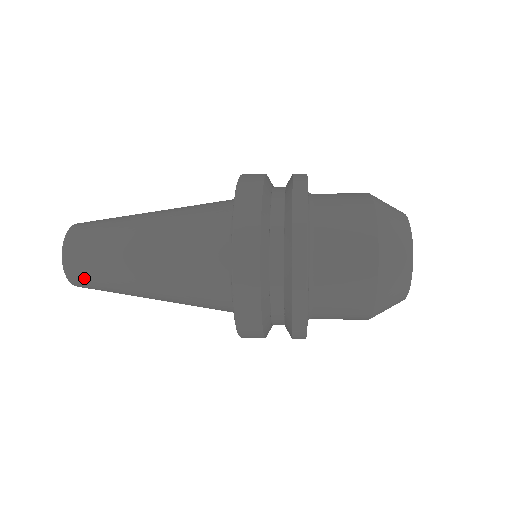
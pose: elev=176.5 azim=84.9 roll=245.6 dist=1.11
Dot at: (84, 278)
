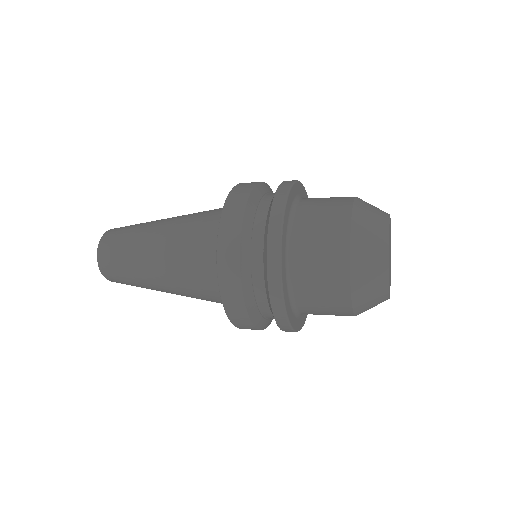
Dot at: (110, 251)
